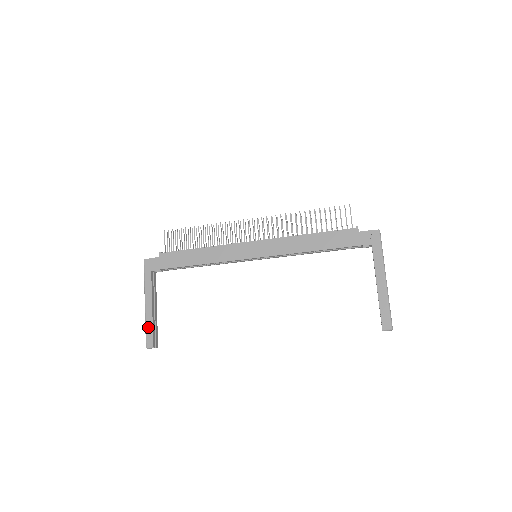
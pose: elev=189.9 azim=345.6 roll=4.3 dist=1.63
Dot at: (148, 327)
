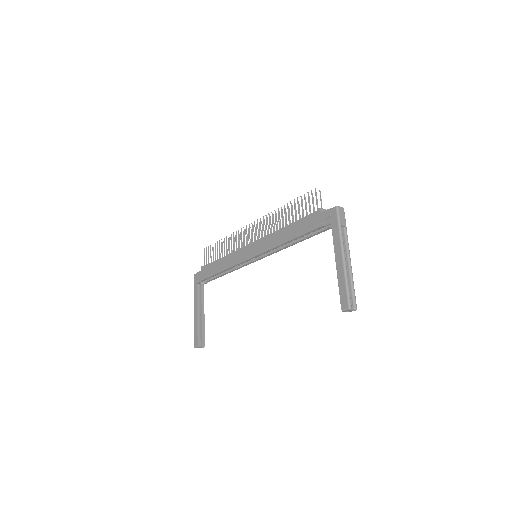
Dot at: (195, 330)
